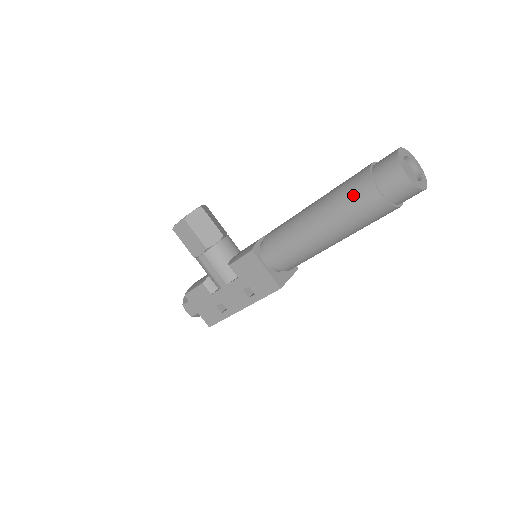
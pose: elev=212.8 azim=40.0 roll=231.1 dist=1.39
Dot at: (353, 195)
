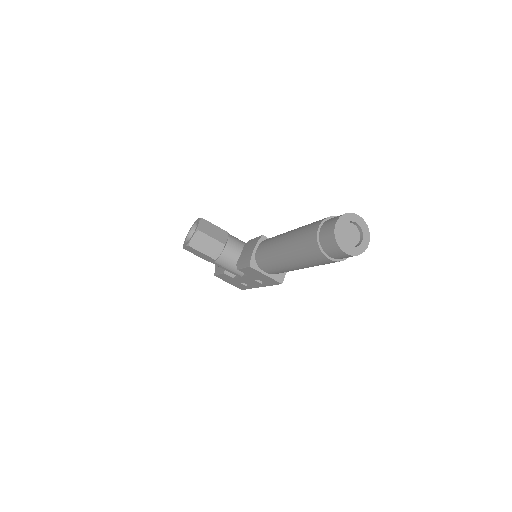
Dot at: (309, 255)
